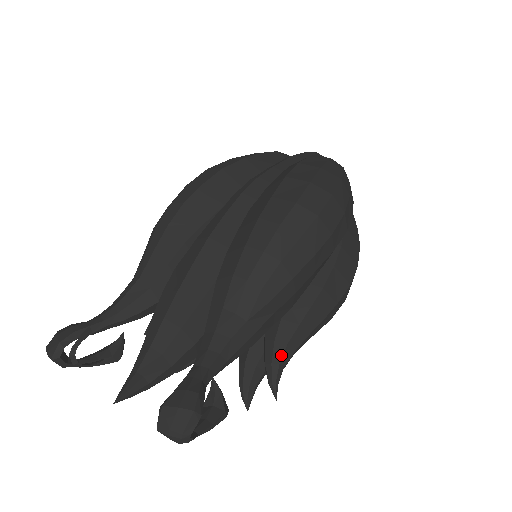
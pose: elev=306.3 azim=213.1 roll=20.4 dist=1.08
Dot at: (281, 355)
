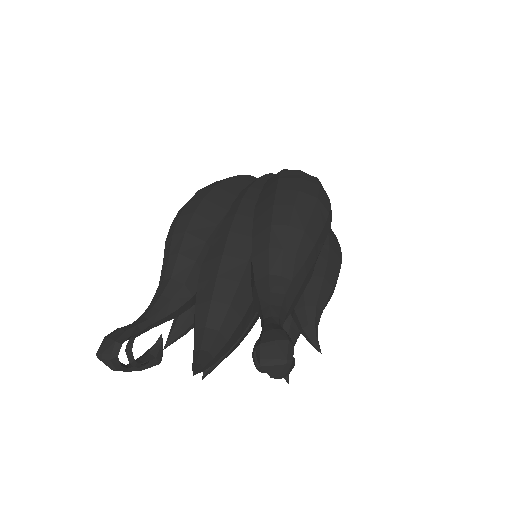
Dot at: (314, 317)
